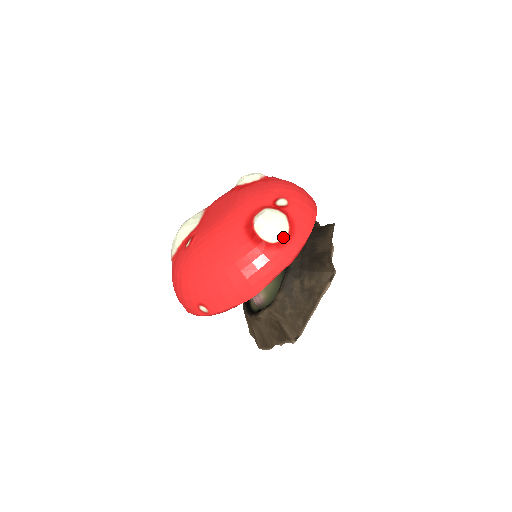
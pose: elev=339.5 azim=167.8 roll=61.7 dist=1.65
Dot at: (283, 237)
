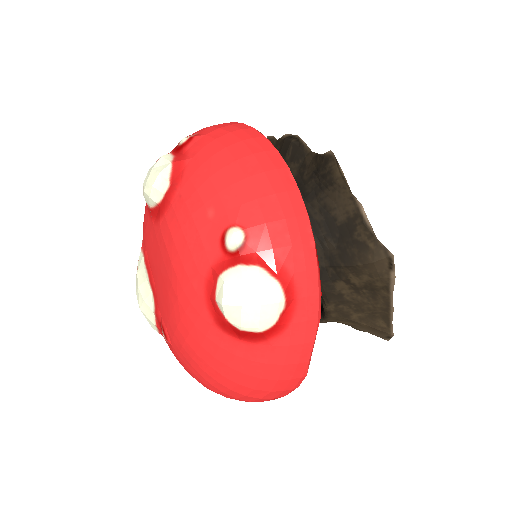
Dot at: (281, 305)
